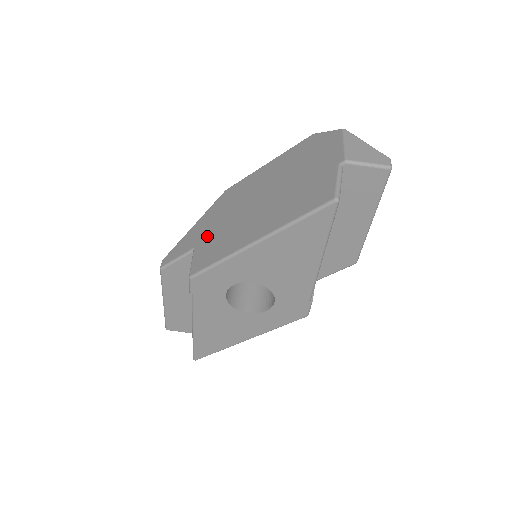
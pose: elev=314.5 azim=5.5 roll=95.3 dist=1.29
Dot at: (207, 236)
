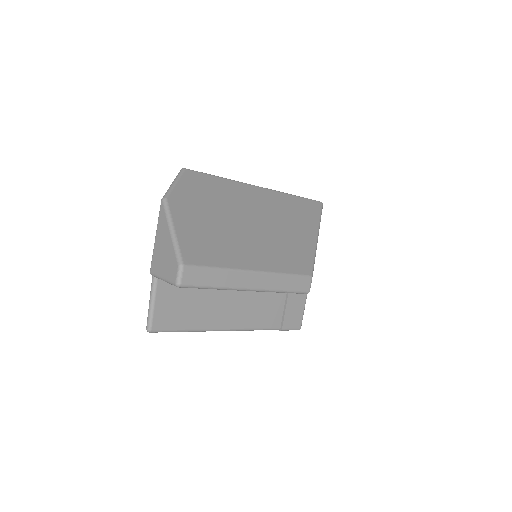
Dot at: occluded
